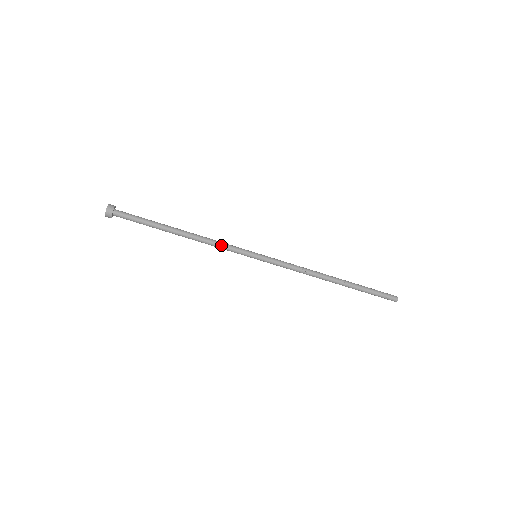
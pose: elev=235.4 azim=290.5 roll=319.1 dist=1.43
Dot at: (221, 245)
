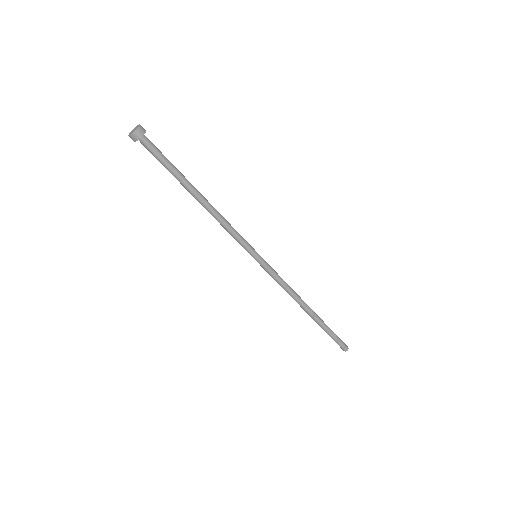
Dot at: (229, 231)
